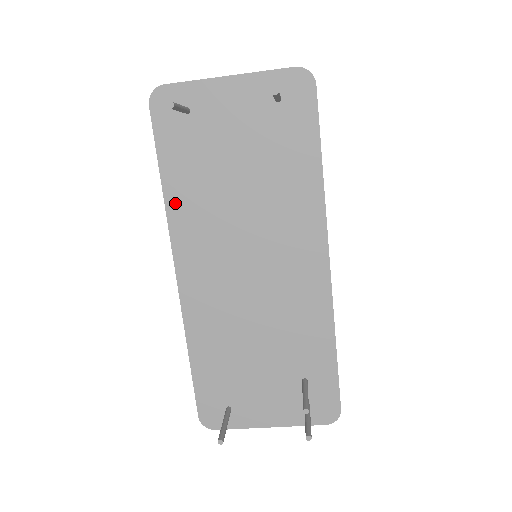
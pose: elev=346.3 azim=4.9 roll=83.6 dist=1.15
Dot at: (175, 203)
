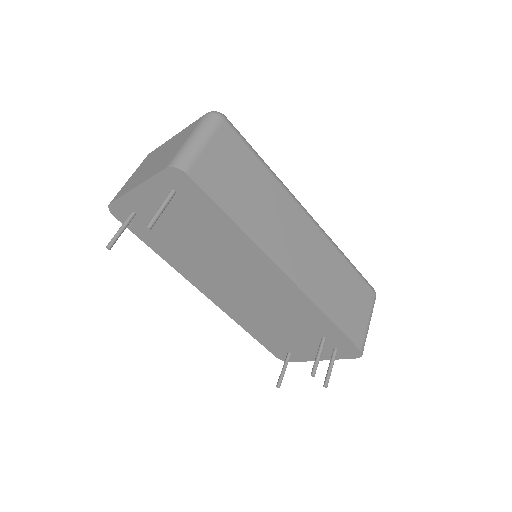
Dot at: (172, 262)
